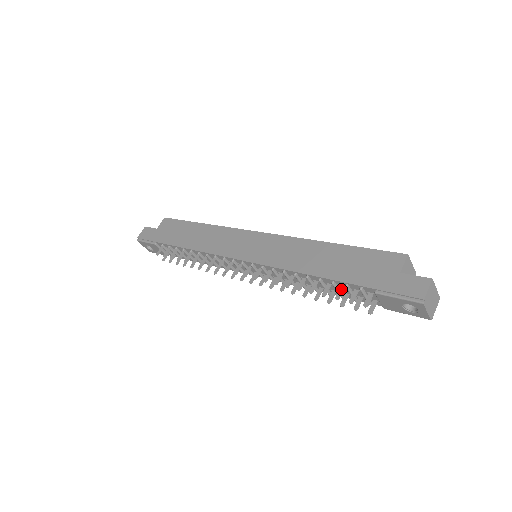
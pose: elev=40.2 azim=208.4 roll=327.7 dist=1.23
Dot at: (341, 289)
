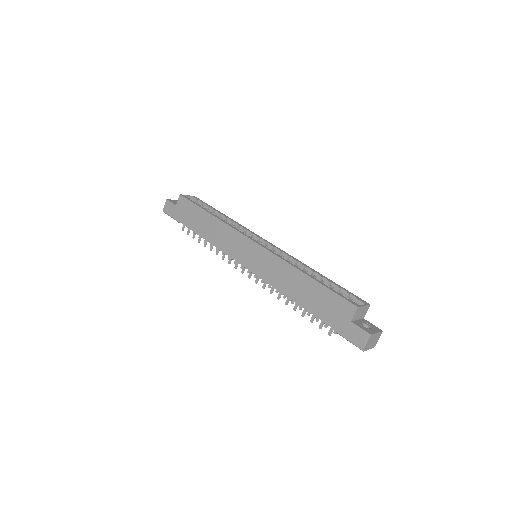
Dot at: occluded
